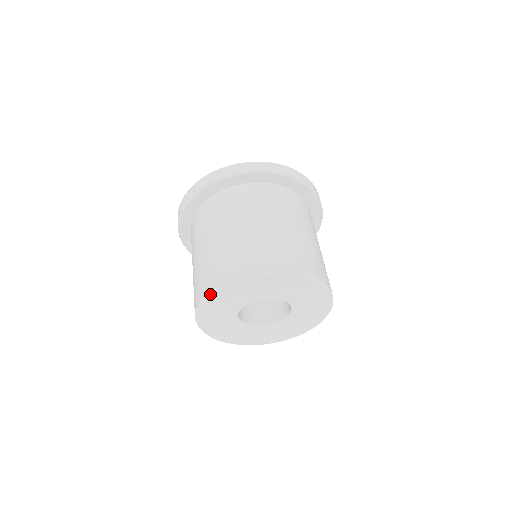
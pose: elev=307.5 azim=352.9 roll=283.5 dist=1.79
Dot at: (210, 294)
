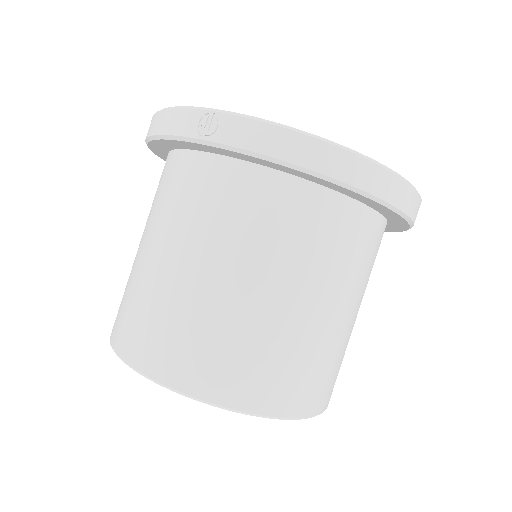
Dot at: (208, 404)
